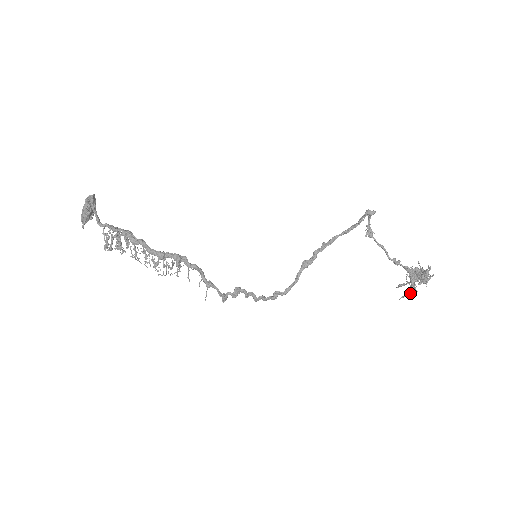
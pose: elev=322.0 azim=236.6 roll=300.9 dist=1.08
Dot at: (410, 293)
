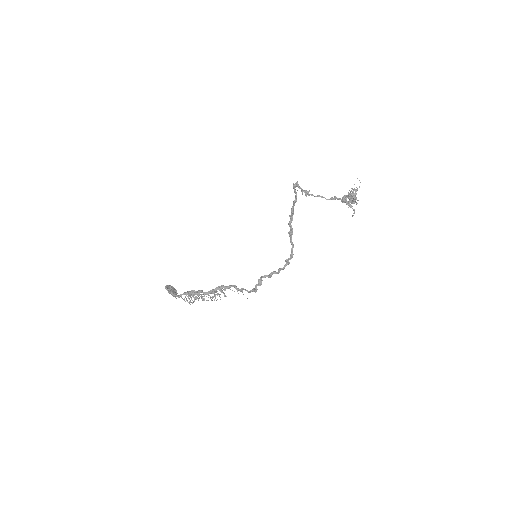
Dot at: (354, 211)
